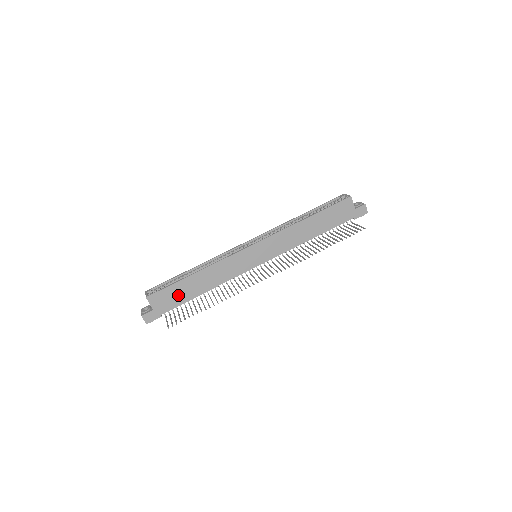
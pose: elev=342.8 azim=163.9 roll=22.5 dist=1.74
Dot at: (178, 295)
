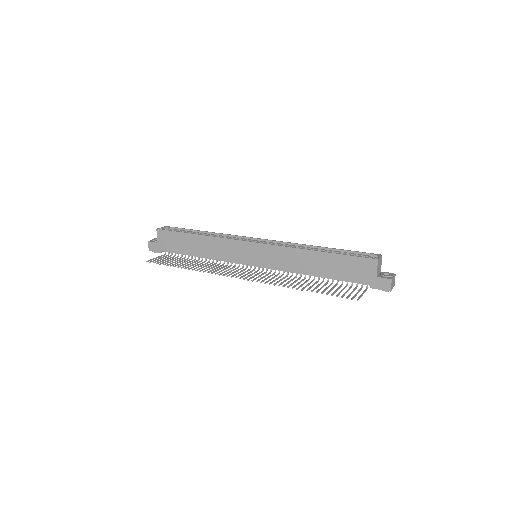
Dot at: (179, 244)
